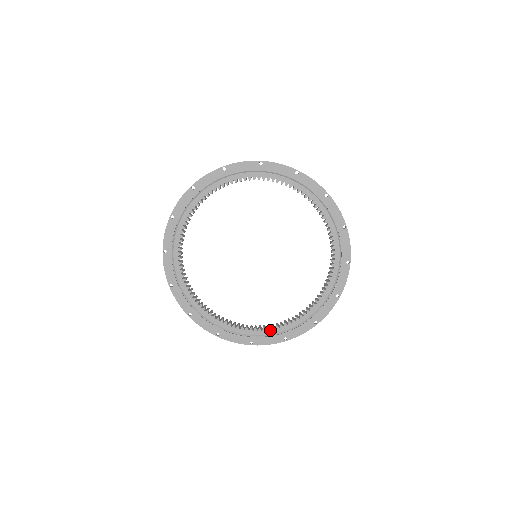
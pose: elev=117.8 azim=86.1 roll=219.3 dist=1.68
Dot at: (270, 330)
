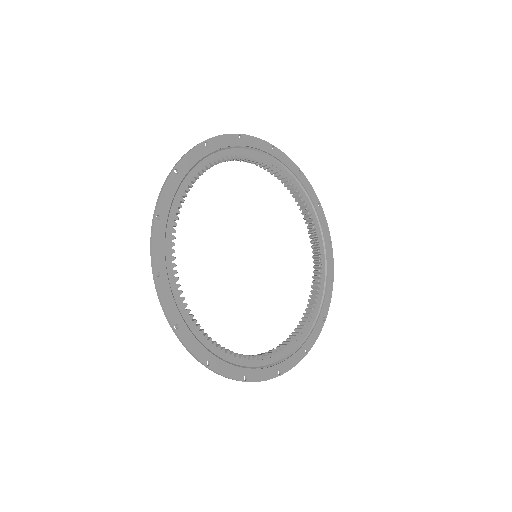
Dot at: (309, 323)
